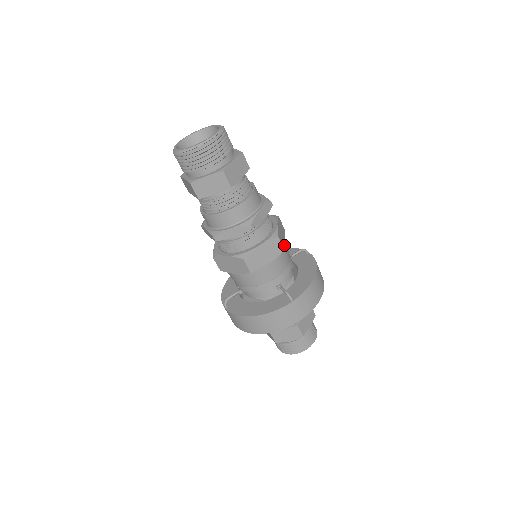
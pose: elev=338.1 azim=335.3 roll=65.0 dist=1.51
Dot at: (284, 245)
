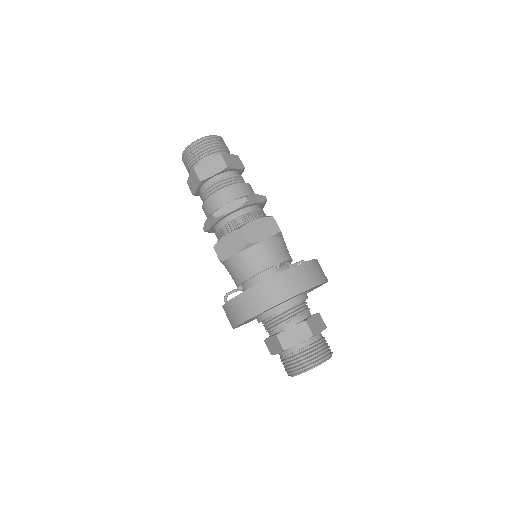
Dot at: (281, 232)
